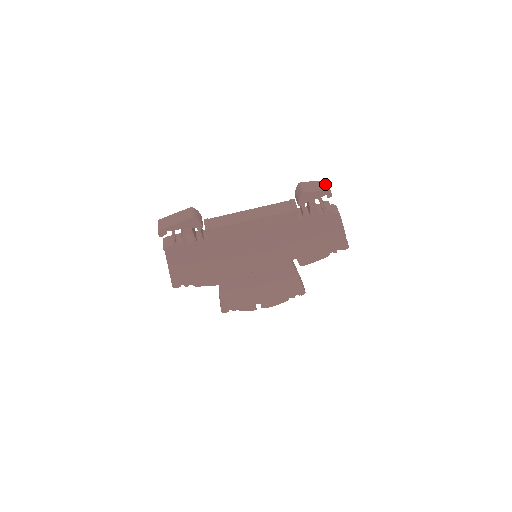
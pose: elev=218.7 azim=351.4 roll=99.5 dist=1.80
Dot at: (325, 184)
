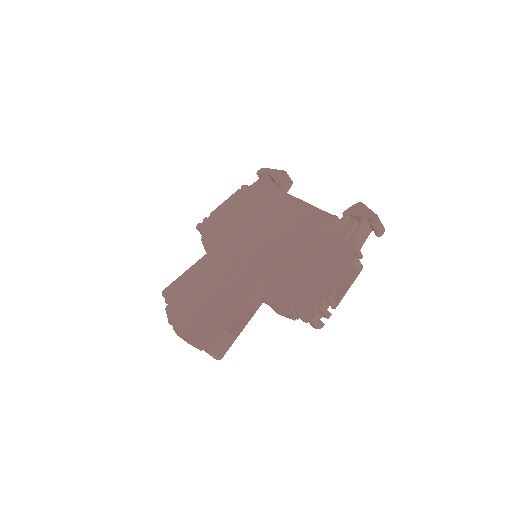
Dot at: occluded
